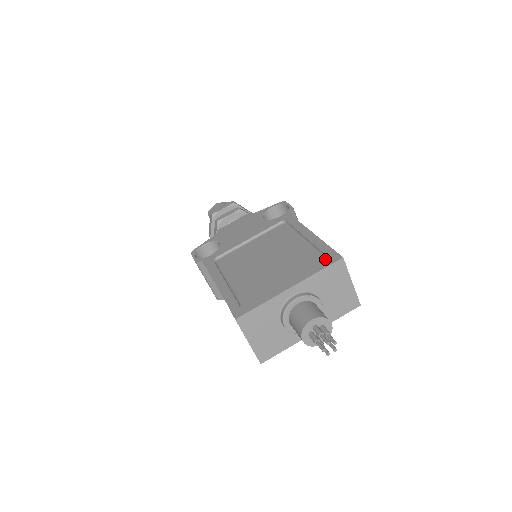
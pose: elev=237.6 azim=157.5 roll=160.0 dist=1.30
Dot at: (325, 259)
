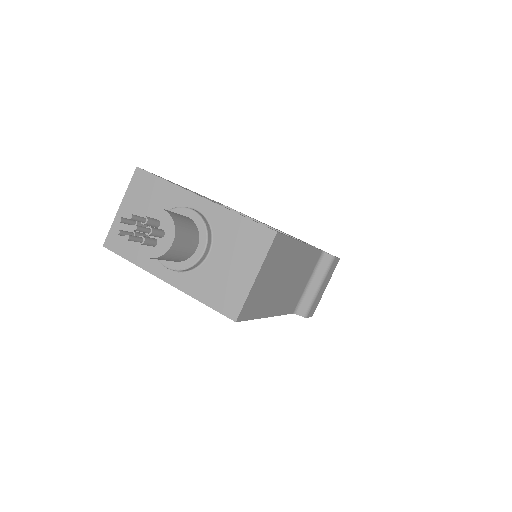
Dot at: occluded
